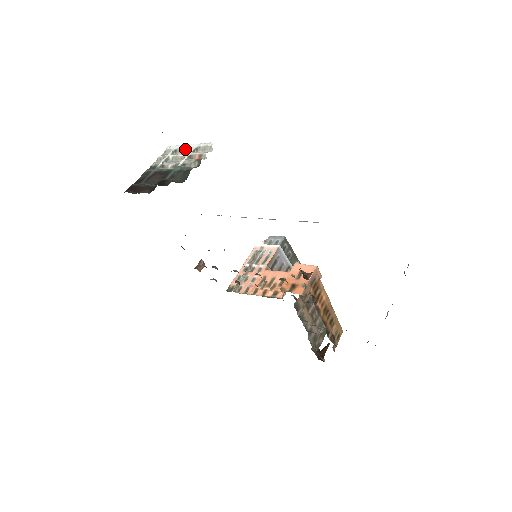
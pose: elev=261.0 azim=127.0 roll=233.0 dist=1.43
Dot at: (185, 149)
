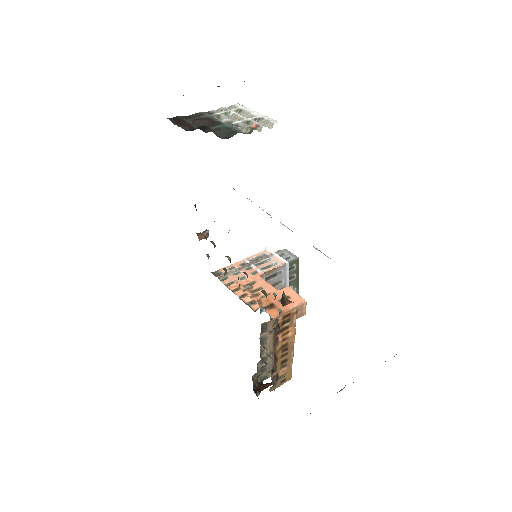
Dot at: (249, 113)
